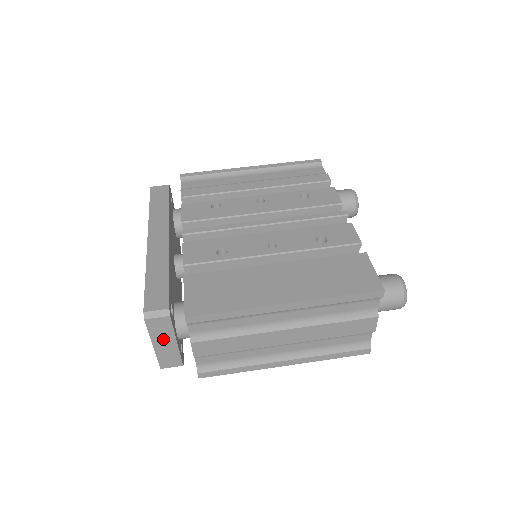
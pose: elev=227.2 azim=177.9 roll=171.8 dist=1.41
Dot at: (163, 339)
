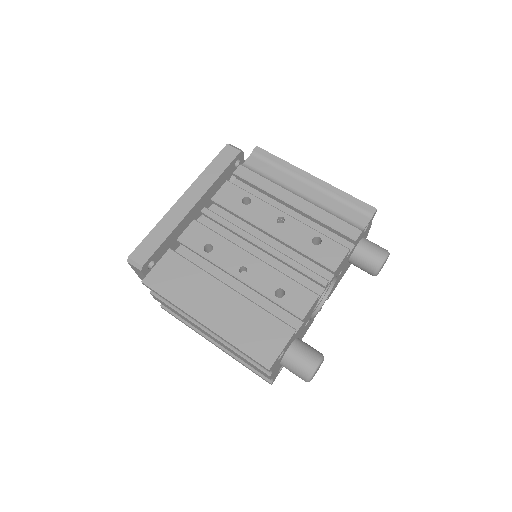
Dot at: (141, 276)
